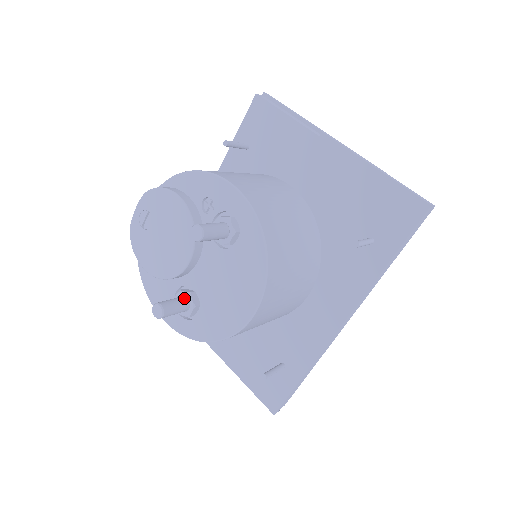
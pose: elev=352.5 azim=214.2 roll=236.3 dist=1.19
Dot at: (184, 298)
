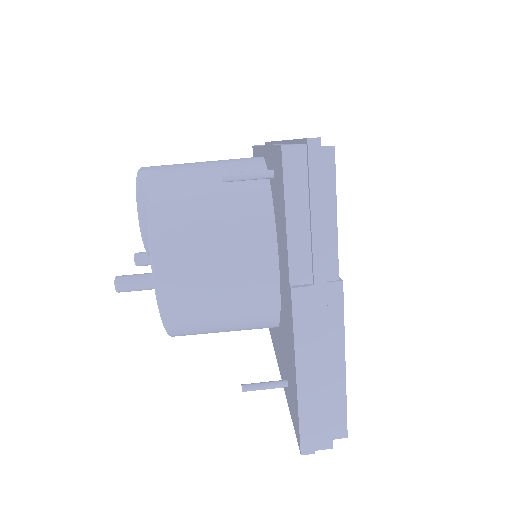
Dot at: occluded
